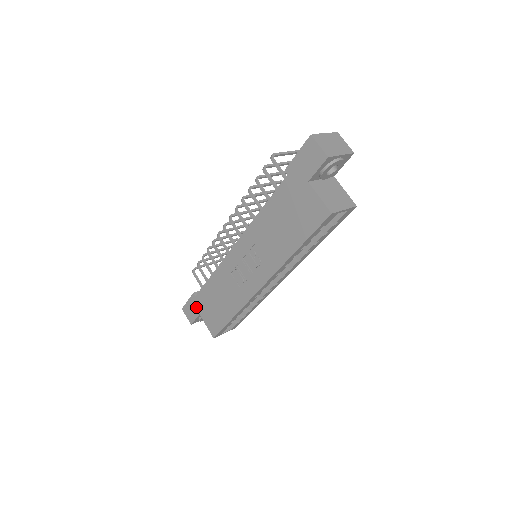
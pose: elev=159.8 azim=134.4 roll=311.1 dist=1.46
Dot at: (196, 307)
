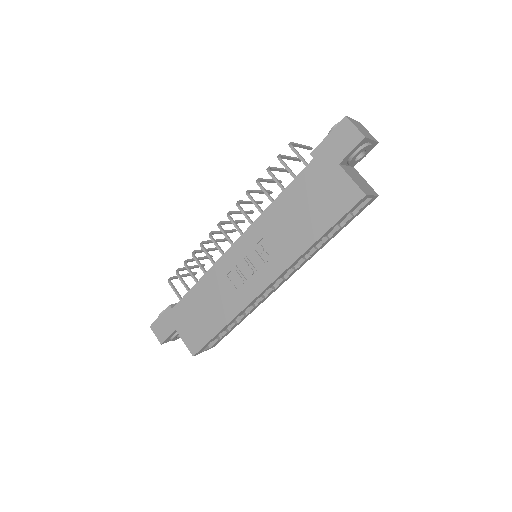
Dot at: (172, 322)
